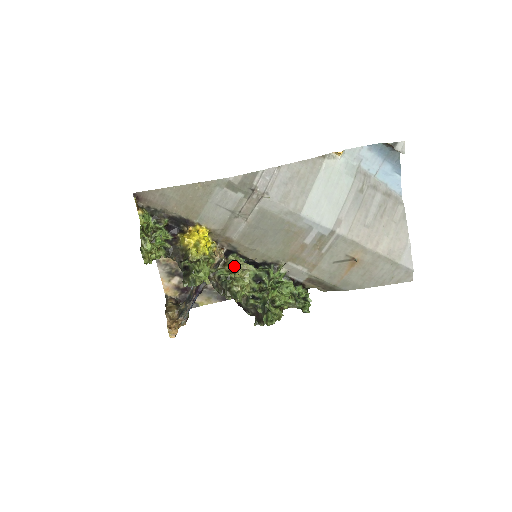
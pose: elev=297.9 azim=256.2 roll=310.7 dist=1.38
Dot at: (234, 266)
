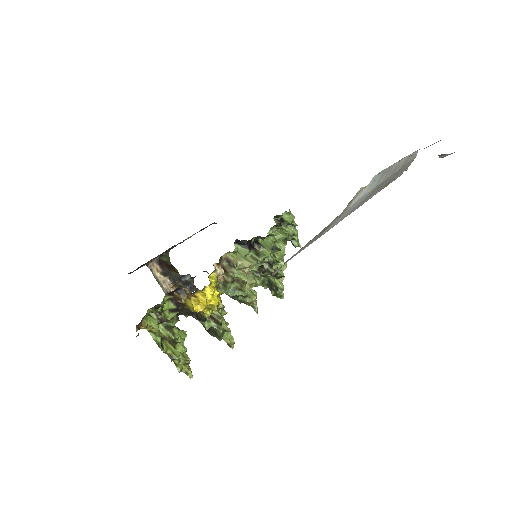
Dot at: (238, 277)
